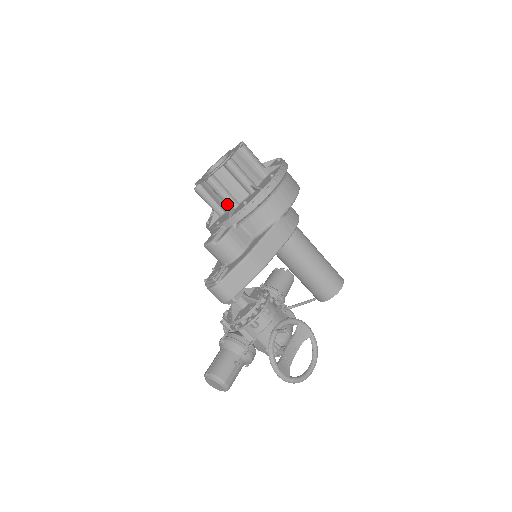
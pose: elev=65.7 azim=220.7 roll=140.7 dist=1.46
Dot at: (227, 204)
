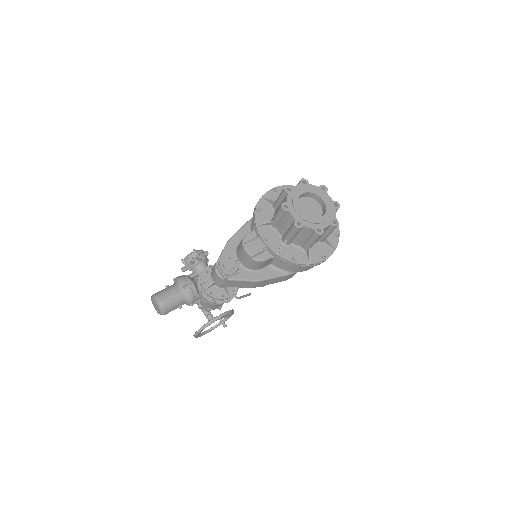
Dot at: (285, 239)
